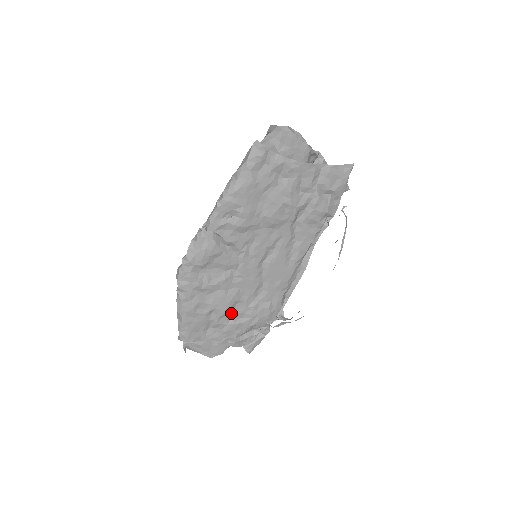
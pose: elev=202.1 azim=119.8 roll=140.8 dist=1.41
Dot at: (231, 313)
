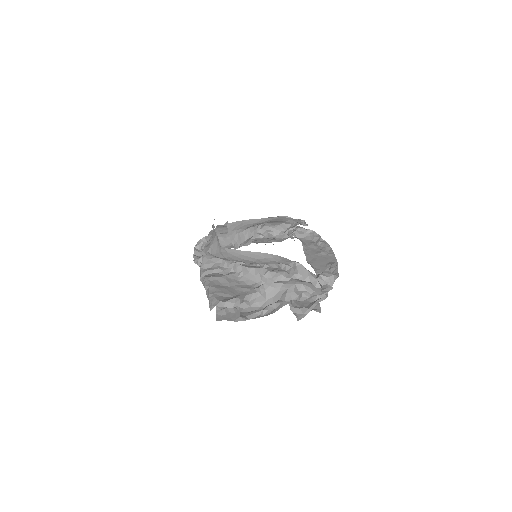
Dot at: occluded
